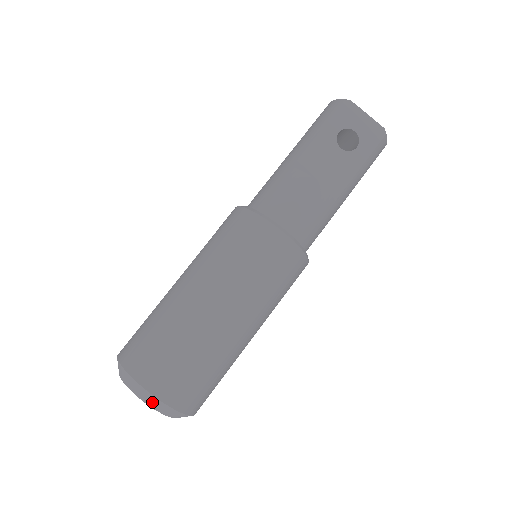
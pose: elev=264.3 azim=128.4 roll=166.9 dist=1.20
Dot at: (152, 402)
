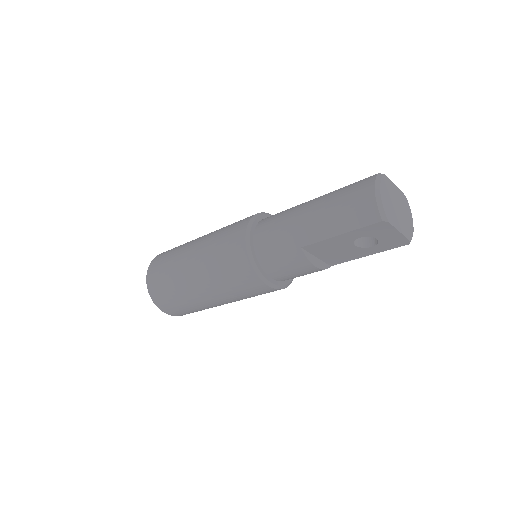
Dot at: occluded
